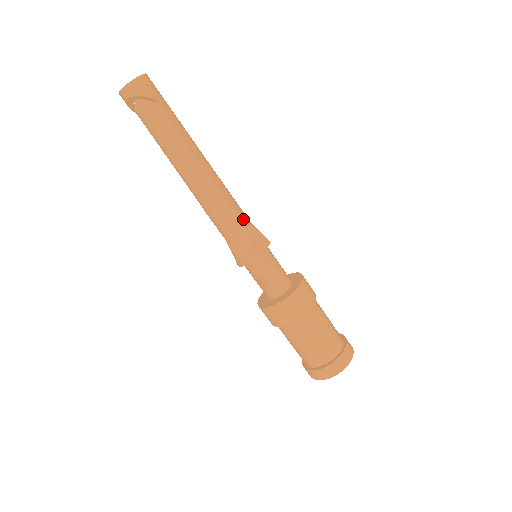
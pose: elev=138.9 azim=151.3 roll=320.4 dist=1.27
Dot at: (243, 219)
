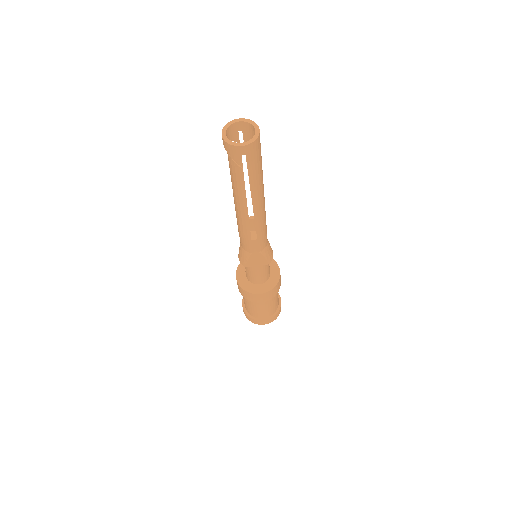
Dot at: (256, 249)
